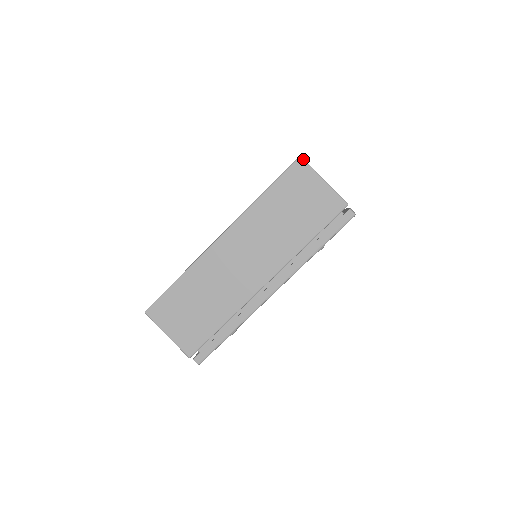
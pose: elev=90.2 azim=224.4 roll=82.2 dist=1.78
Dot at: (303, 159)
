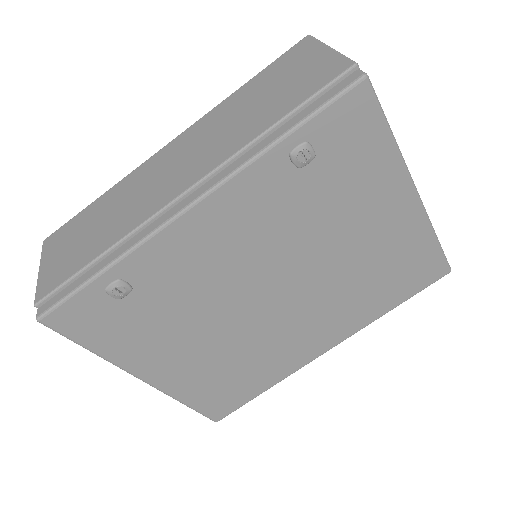
Dot at: (311, 36)
